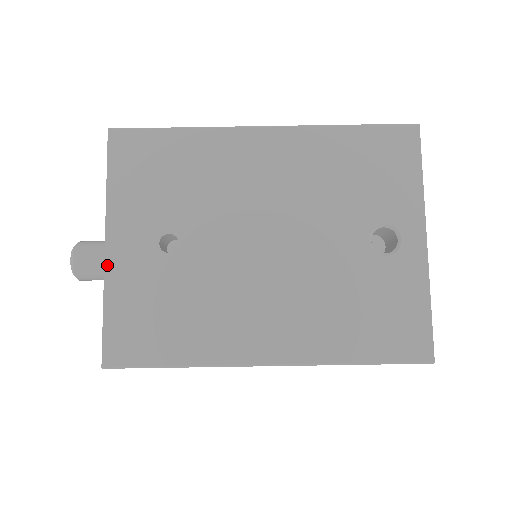
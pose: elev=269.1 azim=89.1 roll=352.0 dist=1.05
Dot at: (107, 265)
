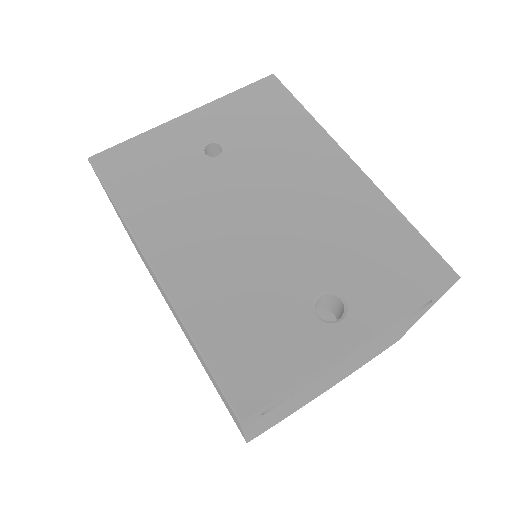
Dot at: (171, 122)
